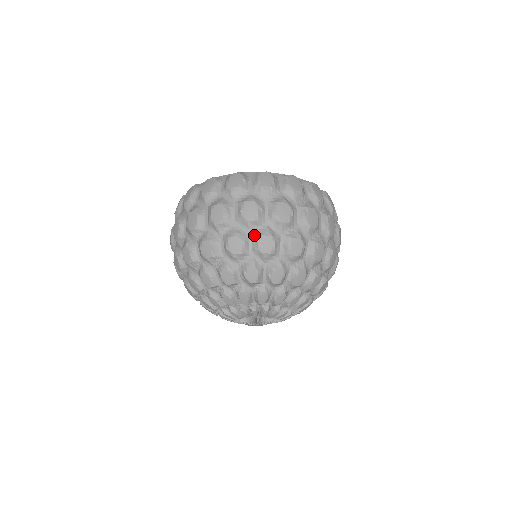
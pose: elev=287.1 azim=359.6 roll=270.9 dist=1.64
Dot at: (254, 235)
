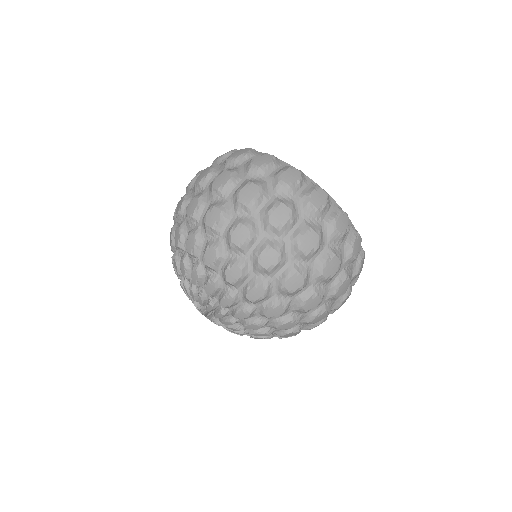
Dot at: (265, 240)
